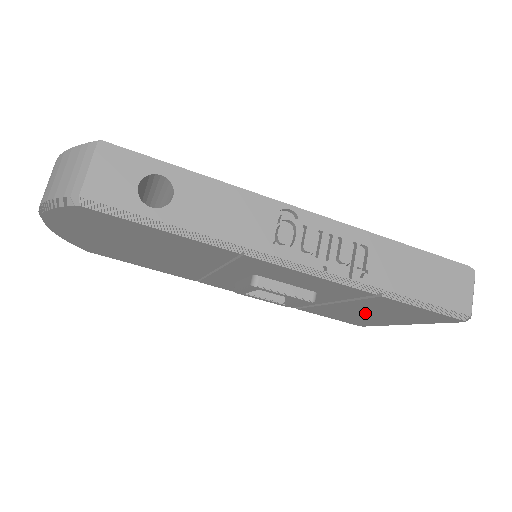
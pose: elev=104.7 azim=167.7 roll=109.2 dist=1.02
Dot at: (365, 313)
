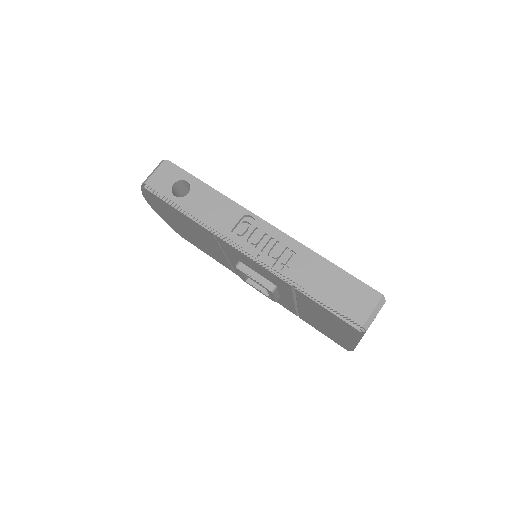
Dot at: (322, 321)
